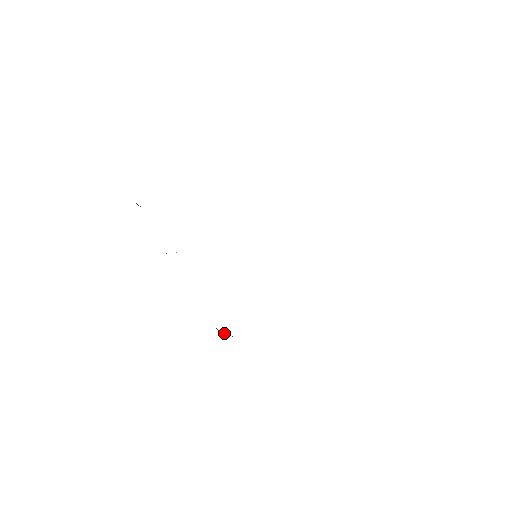
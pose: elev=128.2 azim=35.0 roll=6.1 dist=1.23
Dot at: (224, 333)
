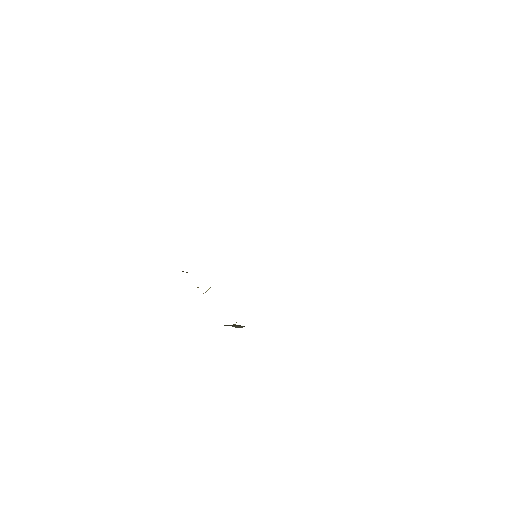
Dot at: (238, 327)
